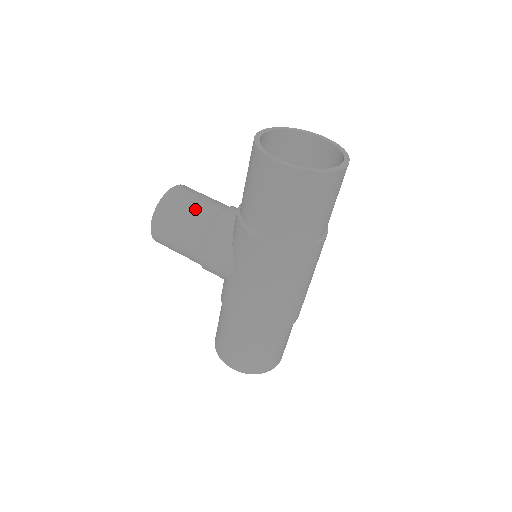
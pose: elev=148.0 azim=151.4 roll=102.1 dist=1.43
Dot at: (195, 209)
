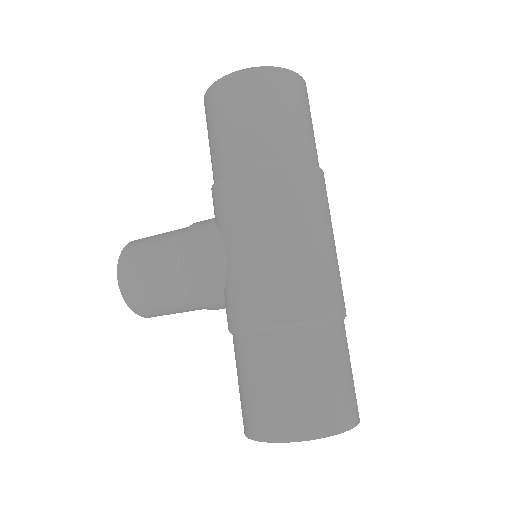
Dot at: (167, 233)
